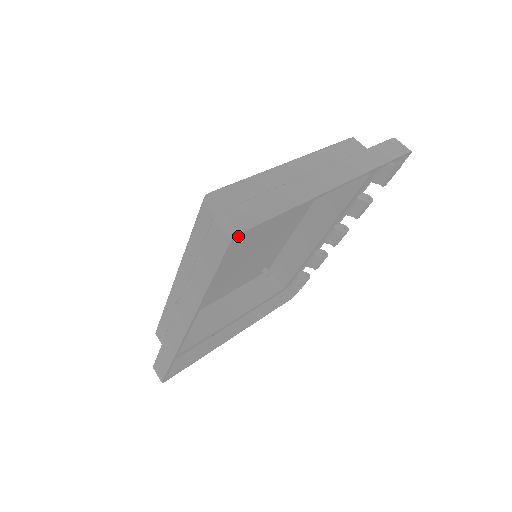
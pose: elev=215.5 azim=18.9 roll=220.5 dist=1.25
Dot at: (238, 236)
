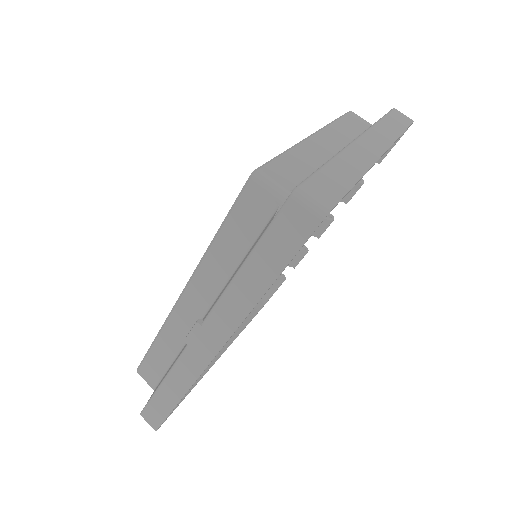
Dot at: occluded
